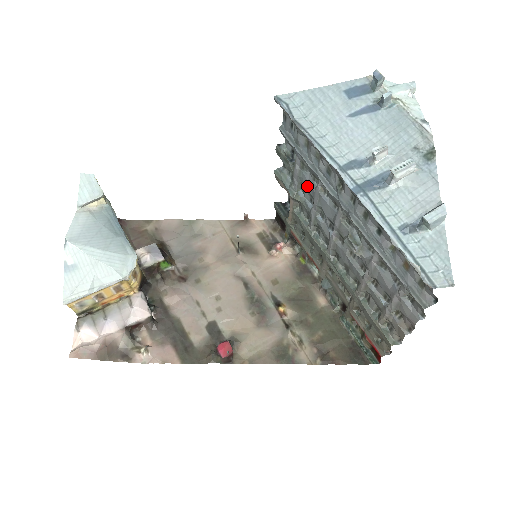
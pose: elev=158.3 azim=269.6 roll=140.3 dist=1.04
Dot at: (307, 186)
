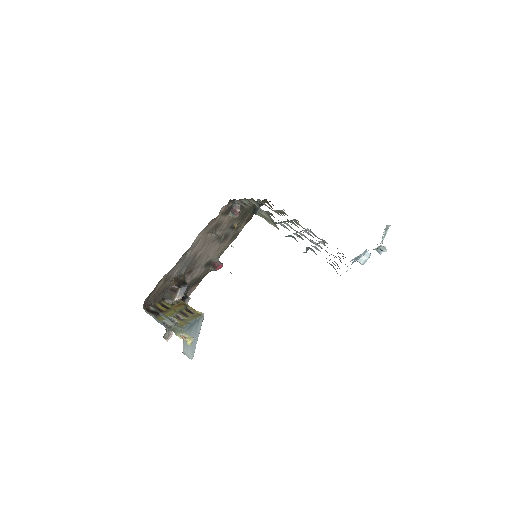
Dot at: occluded
